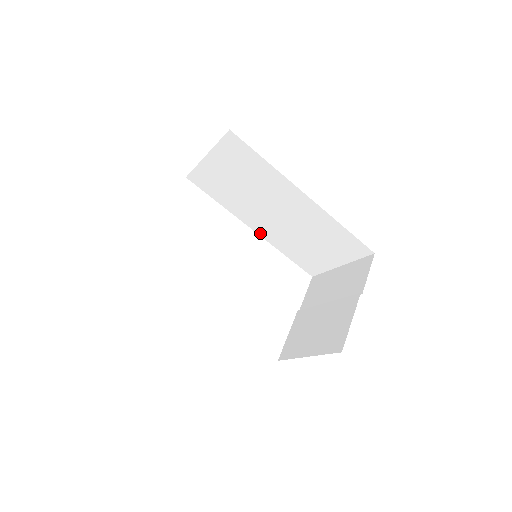
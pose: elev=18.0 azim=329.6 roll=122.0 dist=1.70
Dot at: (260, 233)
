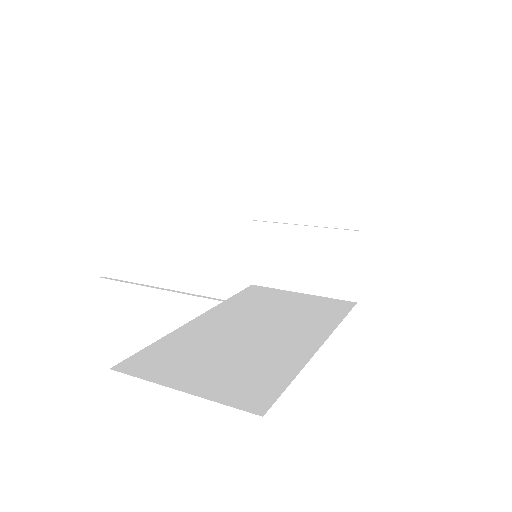
Dot at: occluded
